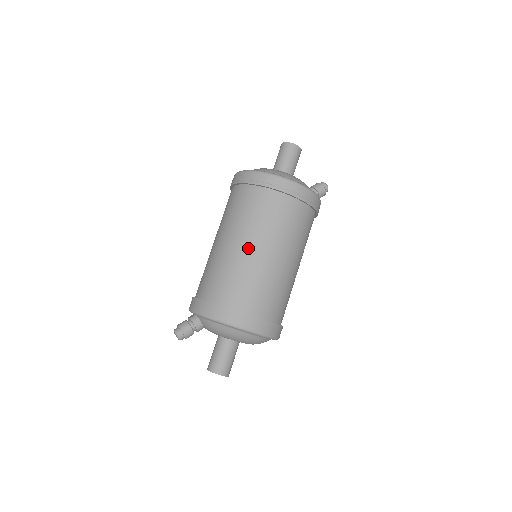
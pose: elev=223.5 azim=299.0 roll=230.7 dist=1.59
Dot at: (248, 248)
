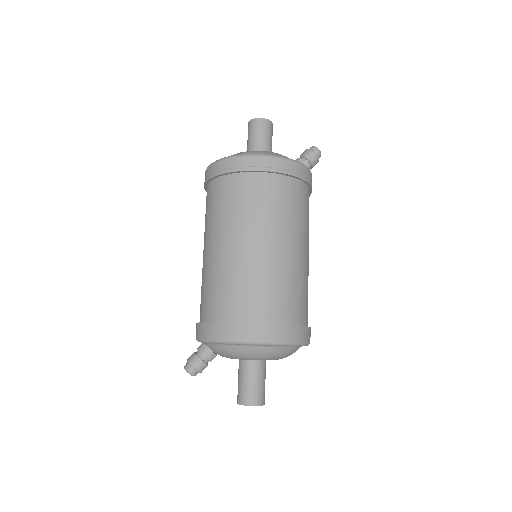
Dot at: (226, 248)
